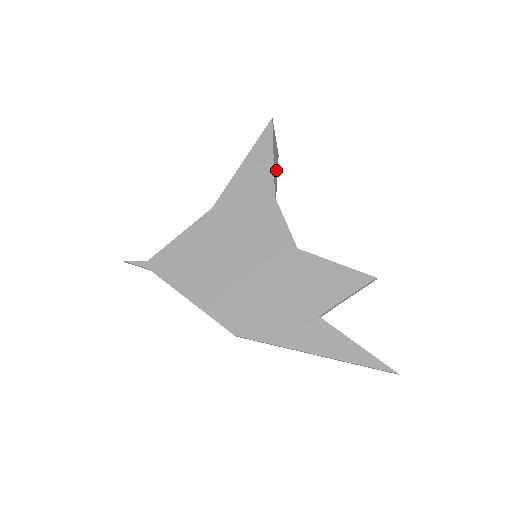
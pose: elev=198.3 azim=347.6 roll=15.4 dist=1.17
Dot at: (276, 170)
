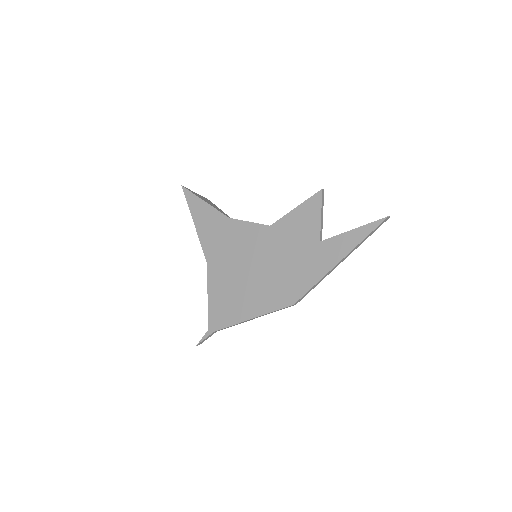
Dot at: (215, 206)
